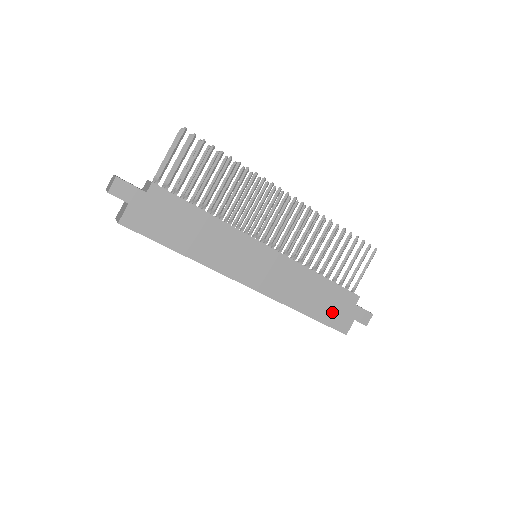
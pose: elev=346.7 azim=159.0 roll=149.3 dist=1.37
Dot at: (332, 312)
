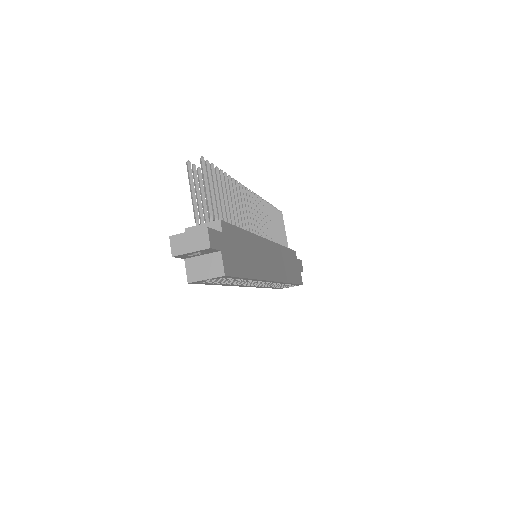
Dot at: (295, 272)
